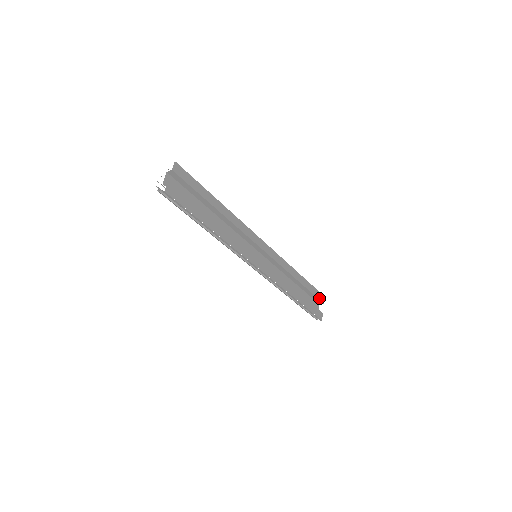
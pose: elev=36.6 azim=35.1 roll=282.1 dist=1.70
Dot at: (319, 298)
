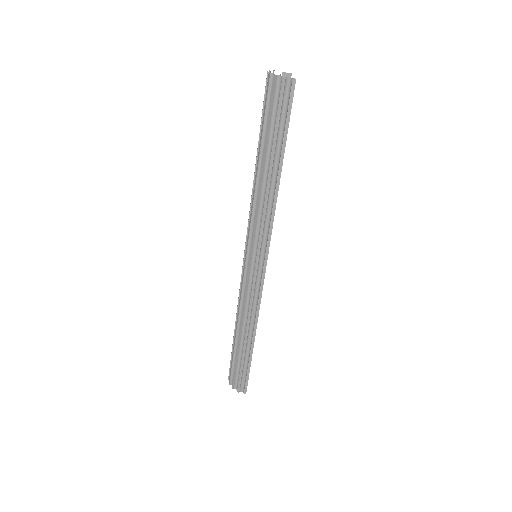
Dot at: occluded
